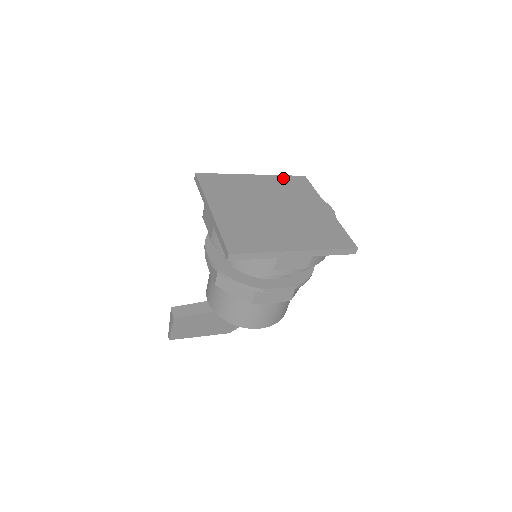
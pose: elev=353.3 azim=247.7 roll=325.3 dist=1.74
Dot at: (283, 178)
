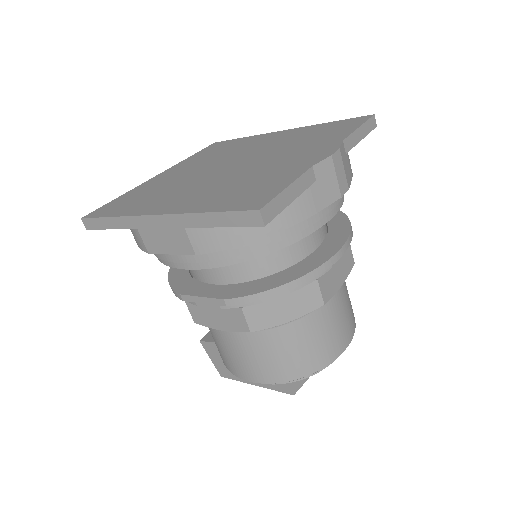
Dot at: (324, 125)
